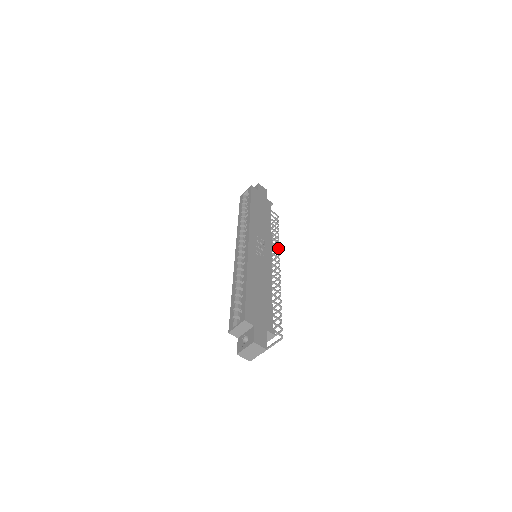
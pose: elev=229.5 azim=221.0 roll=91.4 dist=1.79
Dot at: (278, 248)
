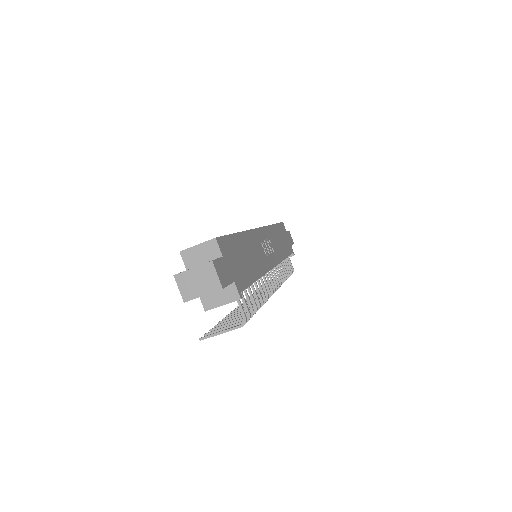
Dot at: (282, 280)
